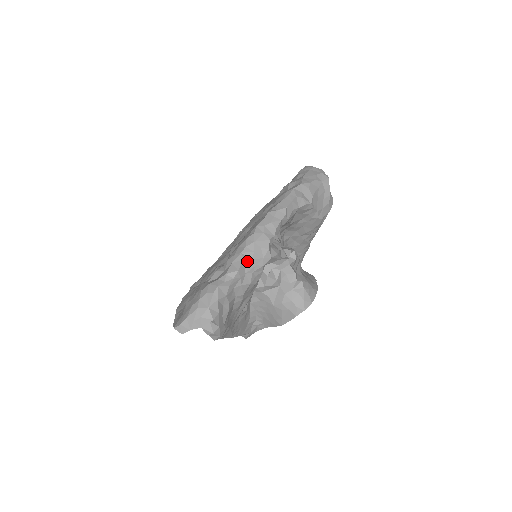
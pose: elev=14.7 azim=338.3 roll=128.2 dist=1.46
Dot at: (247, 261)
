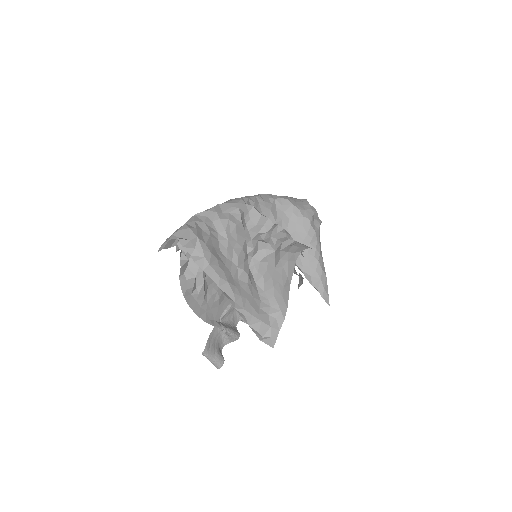
Dot at: (222, 205)
